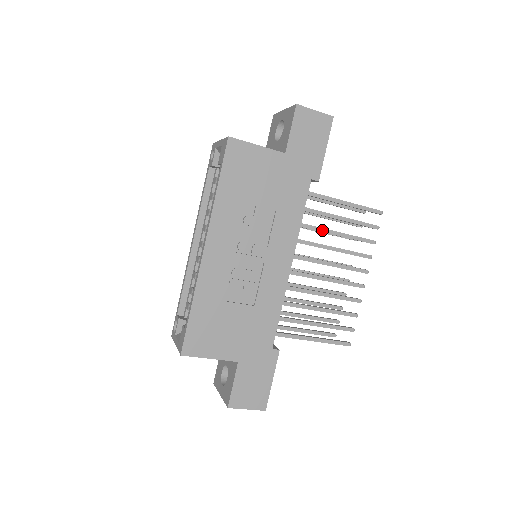
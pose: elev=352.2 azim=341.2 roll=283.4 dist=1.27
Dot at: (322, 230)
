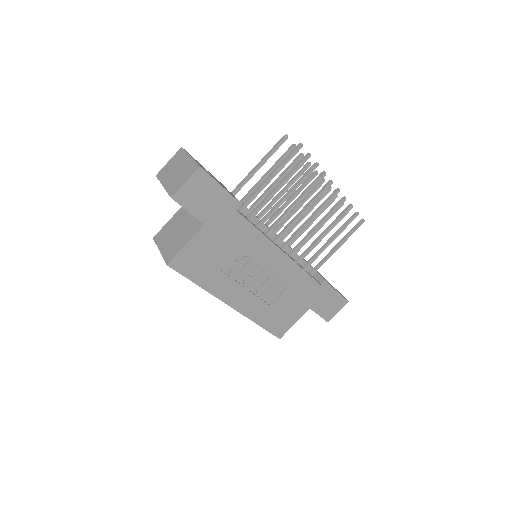
Dot at: (276, 209)
